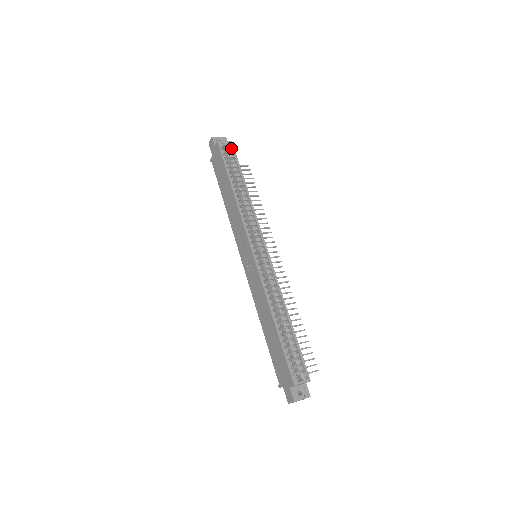
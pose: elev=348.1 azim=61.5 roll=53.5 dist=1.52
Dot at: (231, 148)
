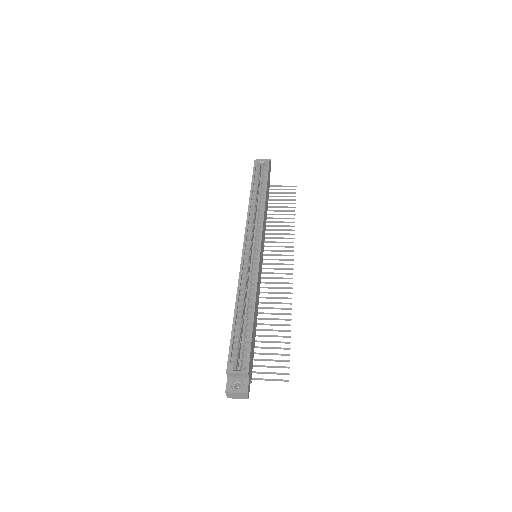
Dot at: (267, 165)
